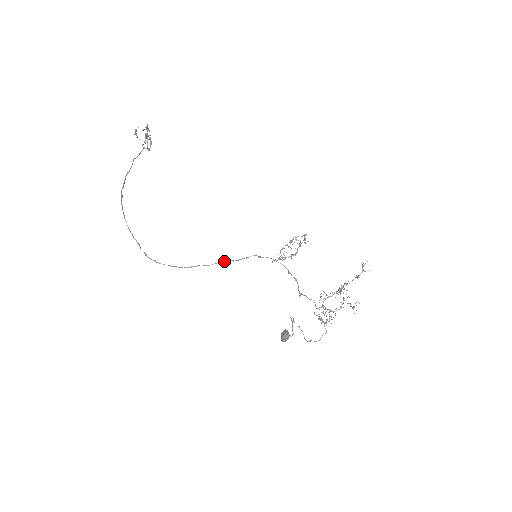
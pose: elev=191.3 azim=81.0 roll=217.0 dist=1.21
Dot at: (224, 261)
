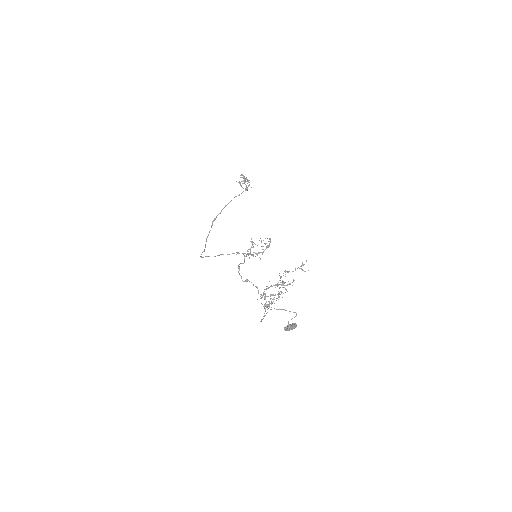
Dot at: occluded
